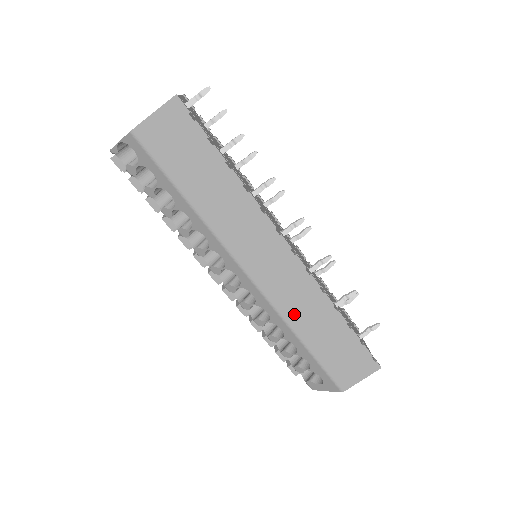
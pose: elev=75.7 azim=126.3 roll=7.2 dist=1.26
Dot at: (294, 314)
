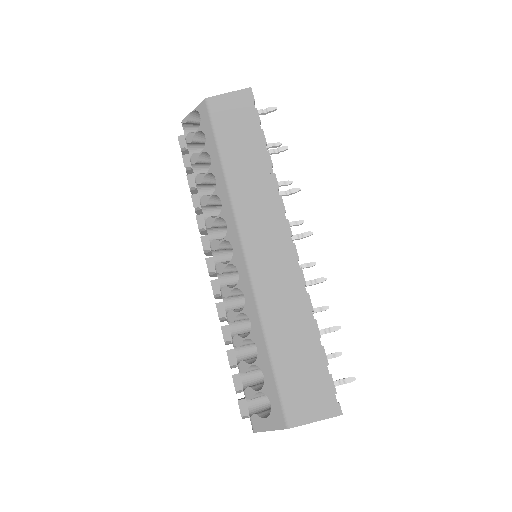
Dot at: (270, 303)
